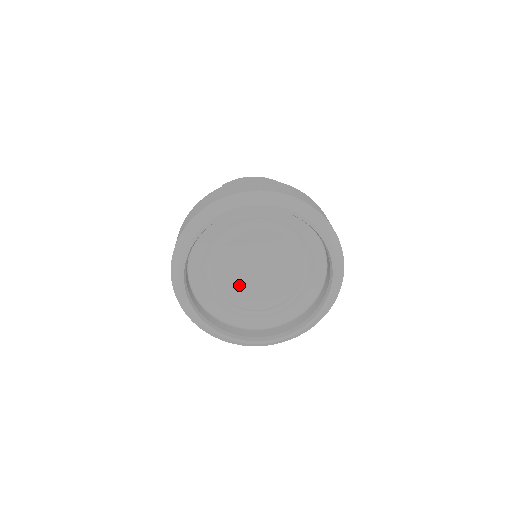
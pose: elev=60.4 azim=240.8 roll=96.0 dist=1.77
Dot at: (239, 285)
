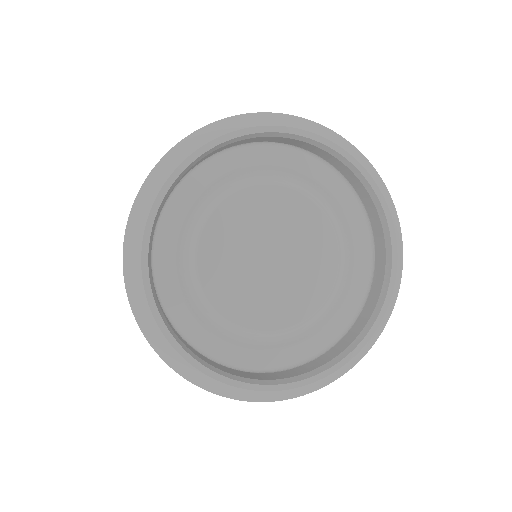
Dot at: (232, 248)
